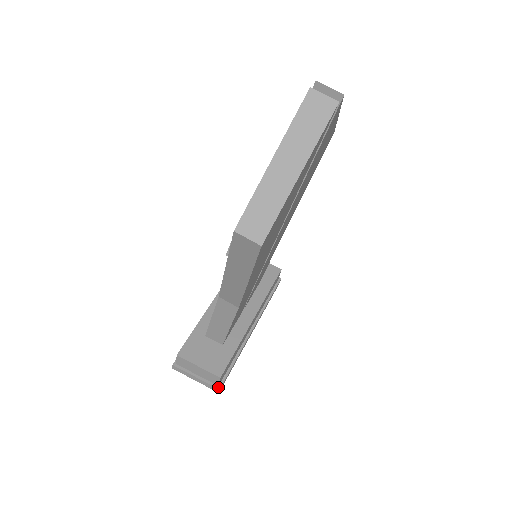
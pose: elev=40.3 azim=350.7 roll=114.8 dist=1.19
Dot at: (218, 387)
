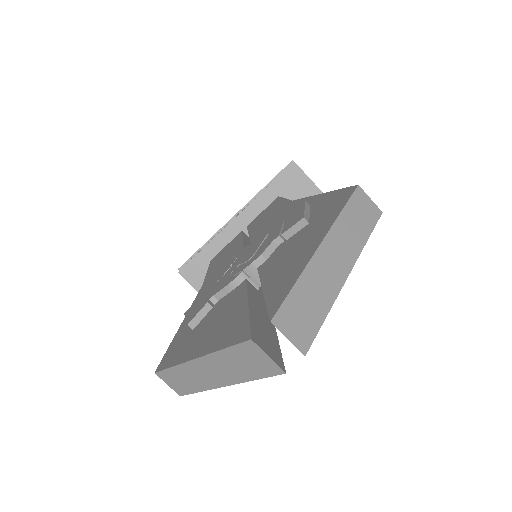
Dot at: occluded
